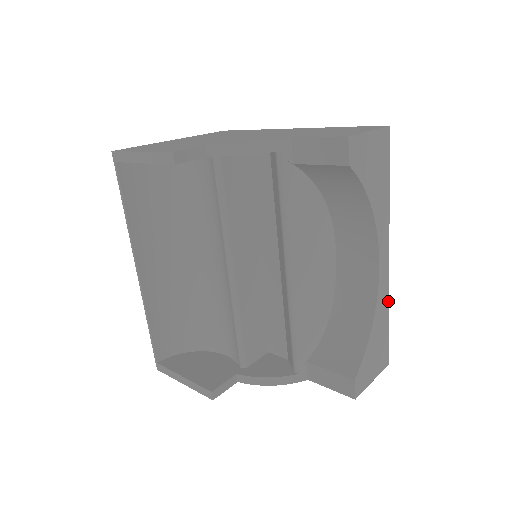
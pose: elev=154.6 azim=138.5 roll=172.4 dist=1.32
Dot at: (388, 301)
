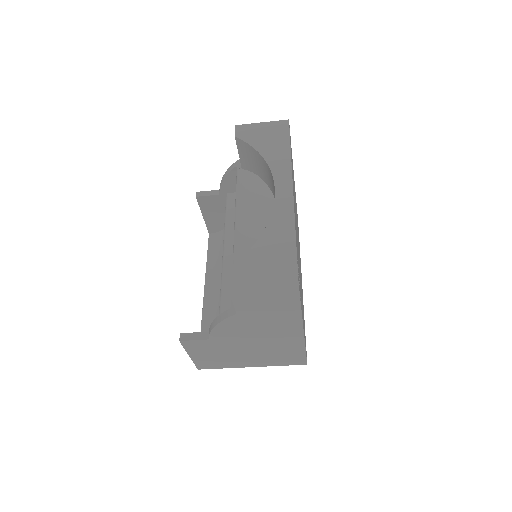
Dot at: (294, 222)
